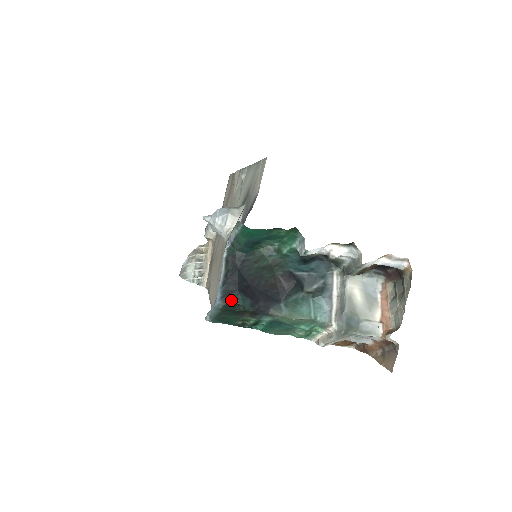
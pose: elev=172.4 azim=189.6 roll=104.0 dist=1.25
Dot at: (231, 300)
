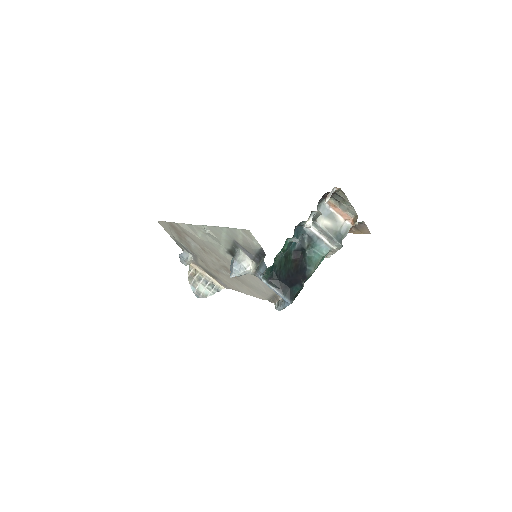
Dot at: (293, 295)
